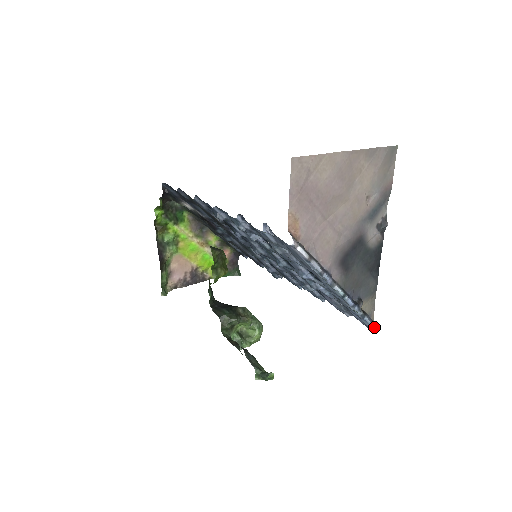
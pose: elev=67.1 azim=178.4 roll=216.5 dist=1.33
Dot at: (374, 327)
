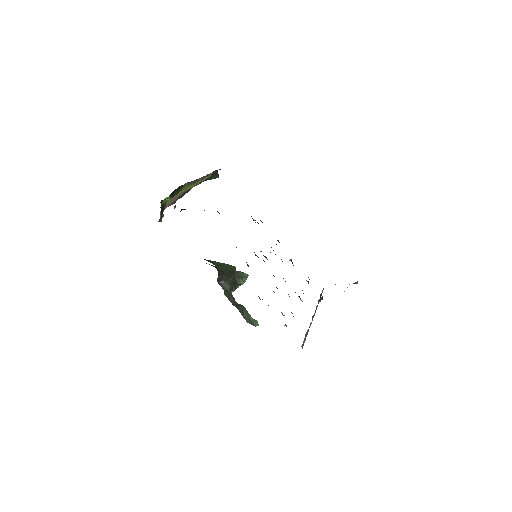
Dot at: occluded
